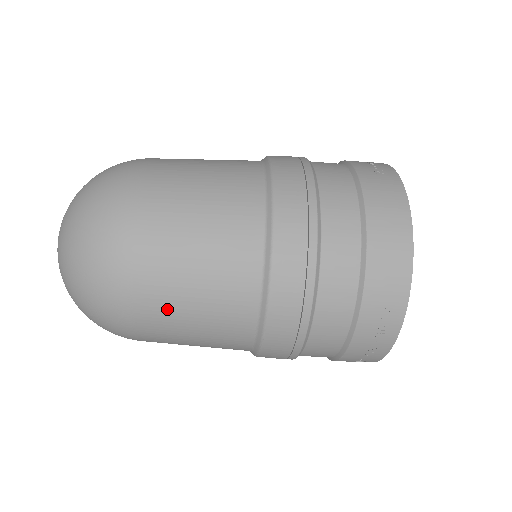
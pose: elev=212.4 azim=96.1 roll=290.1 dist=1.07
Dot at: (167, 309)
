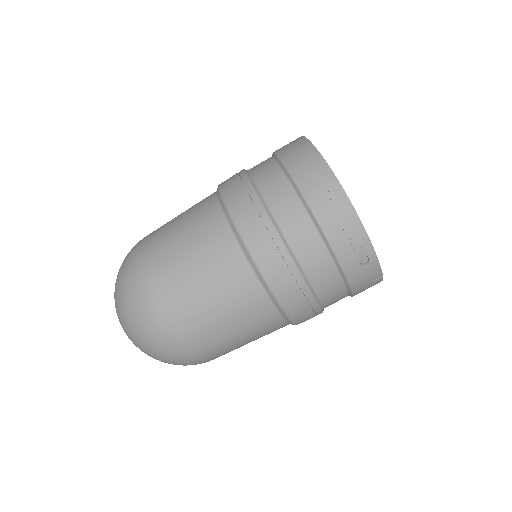
Dot at: (182, 286)
